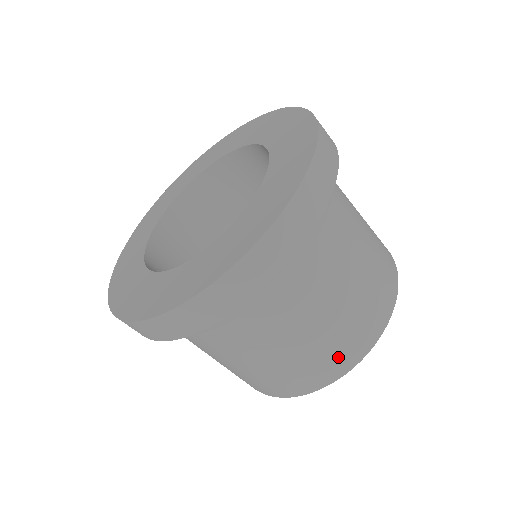
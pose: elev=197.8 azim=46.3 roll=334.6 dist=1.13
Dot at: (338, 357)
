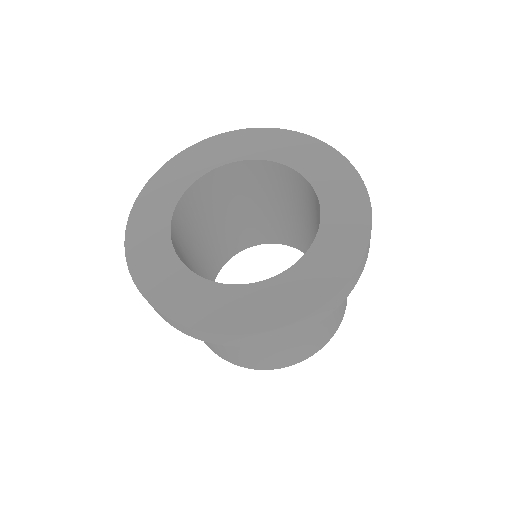
Dot at: (311, 349)
